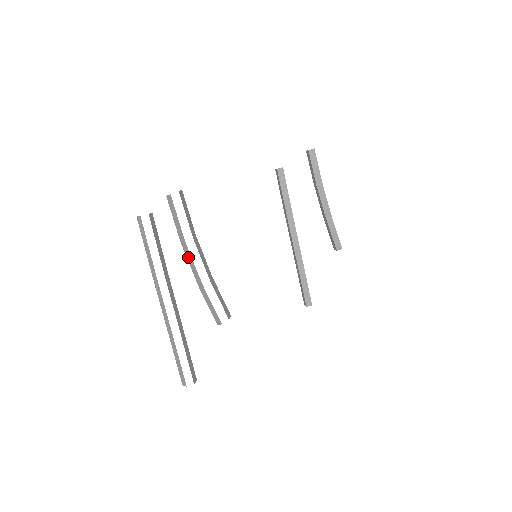
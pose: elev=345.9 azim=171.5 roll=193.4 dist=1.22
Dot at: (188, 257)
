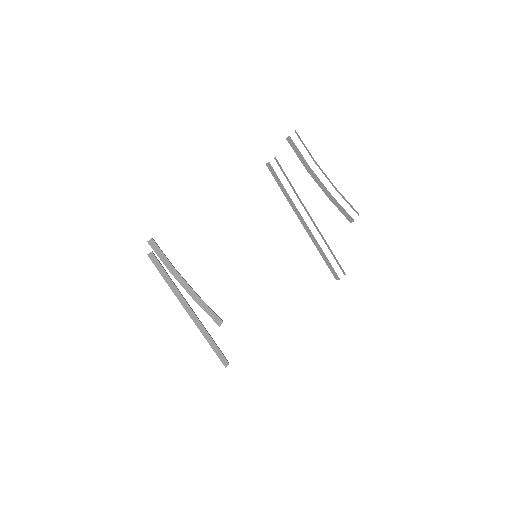
Dot at: occluded
